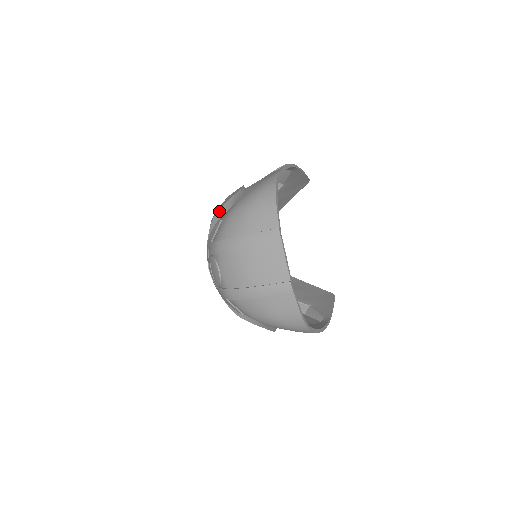
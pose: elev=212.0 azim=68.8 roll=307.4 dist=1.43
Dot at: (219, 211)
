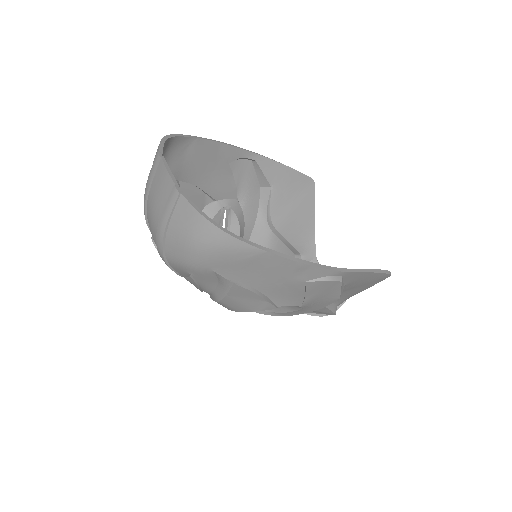
Dot at: occluded
